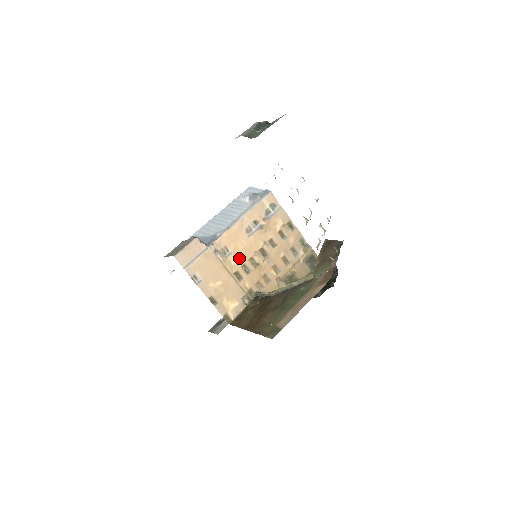
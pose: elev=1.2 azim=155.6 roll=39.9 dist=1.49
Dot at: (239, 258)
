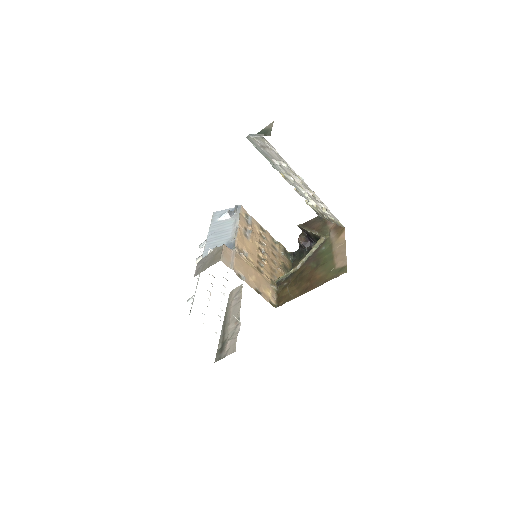
Dot at: (253, 256)
